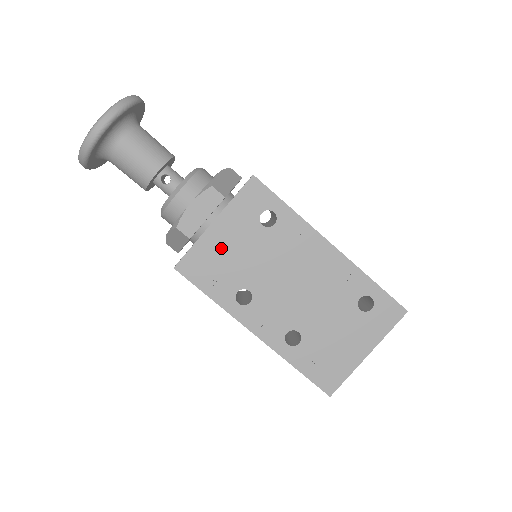
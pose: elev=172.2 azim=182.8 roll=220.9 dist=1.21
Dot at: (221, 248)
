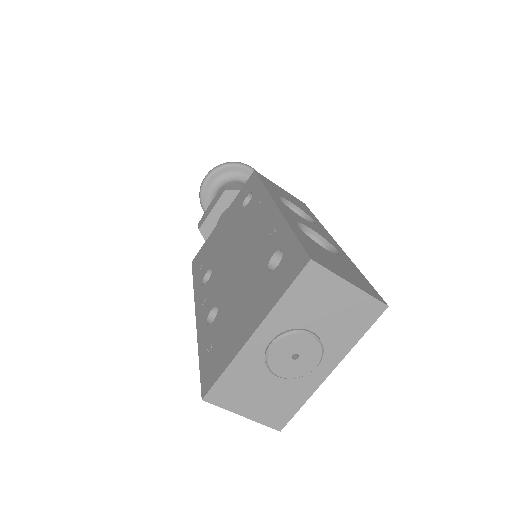
Dot at: (216, 237)
